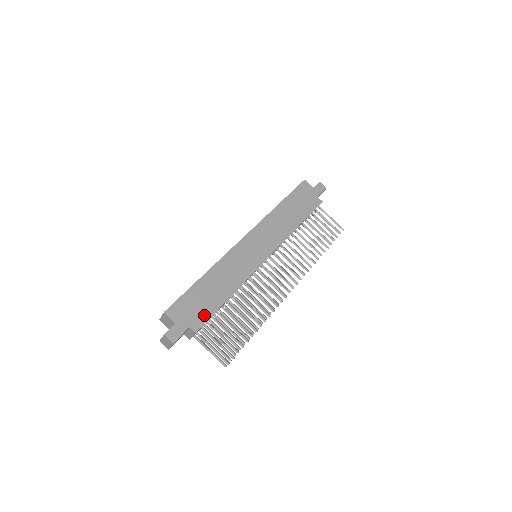
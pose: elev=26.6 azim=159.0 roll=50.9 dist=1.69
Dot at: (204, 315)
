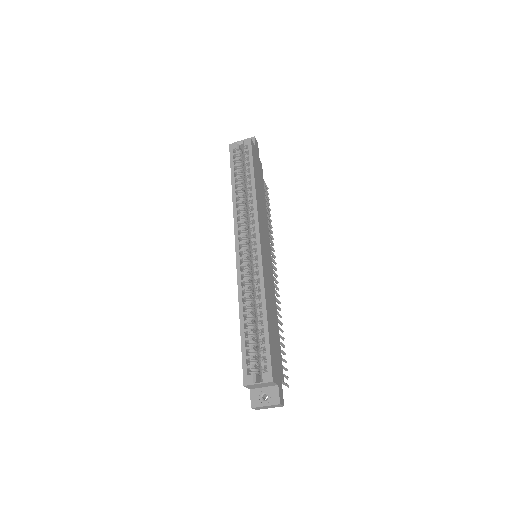
Dot at: (280, 357)
